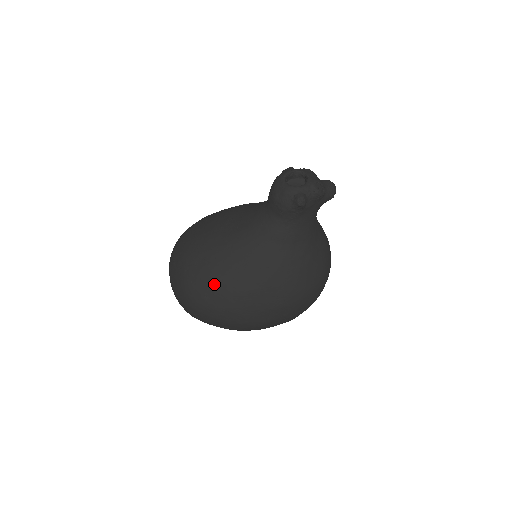
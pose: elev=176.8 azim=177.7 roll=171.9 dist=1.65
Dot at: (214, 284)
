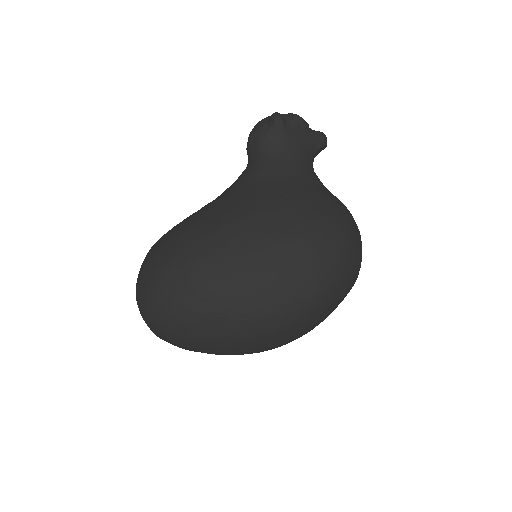
Dot at: (183, 235)
